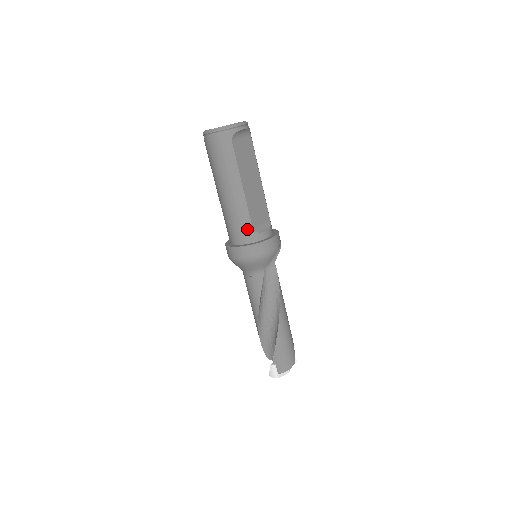
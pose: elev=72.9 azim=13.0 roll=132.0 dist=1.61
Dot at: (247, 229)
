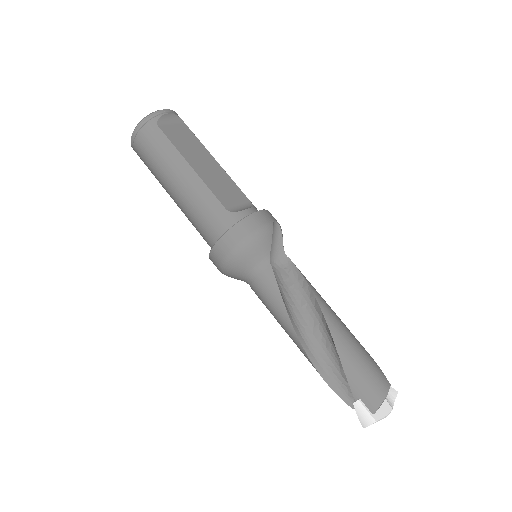
Dot at: (219, 214)
